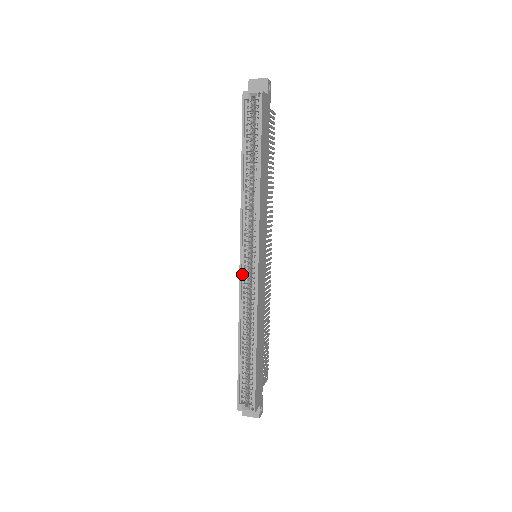
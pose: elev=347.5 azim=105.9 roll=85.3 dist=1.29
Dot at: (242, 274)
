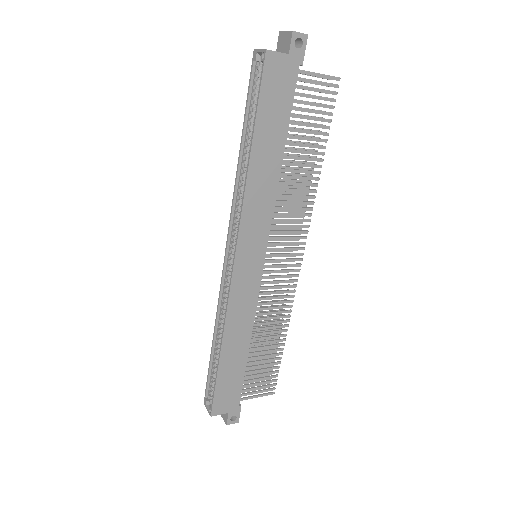
Dot at: (226, 270)
